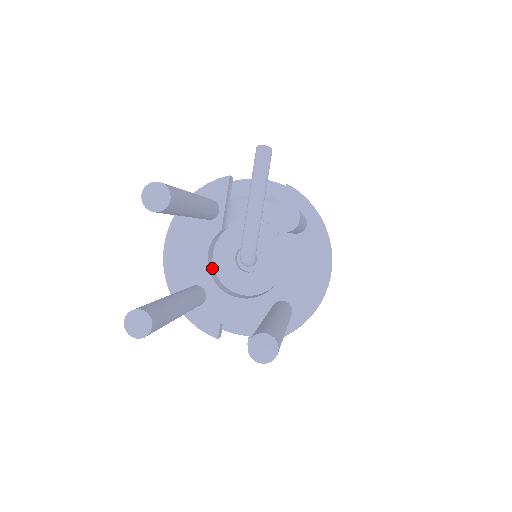
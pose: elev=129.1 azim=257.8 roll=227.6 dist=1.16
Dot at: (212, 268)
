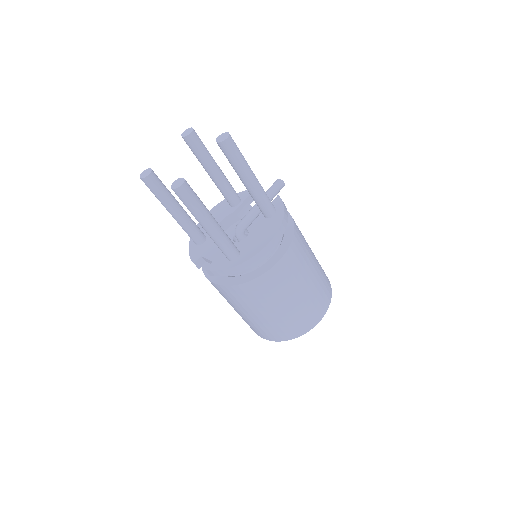
Dot at: occluded
